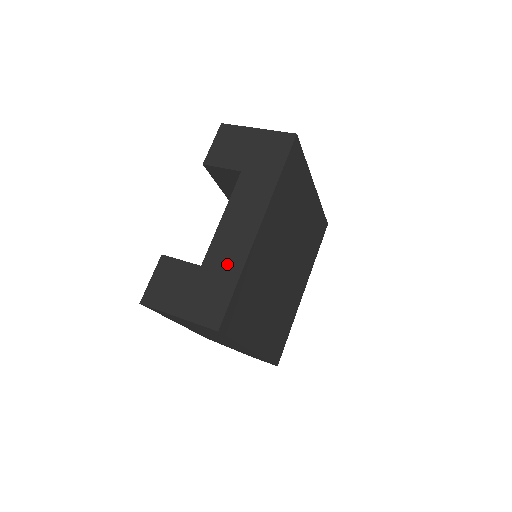
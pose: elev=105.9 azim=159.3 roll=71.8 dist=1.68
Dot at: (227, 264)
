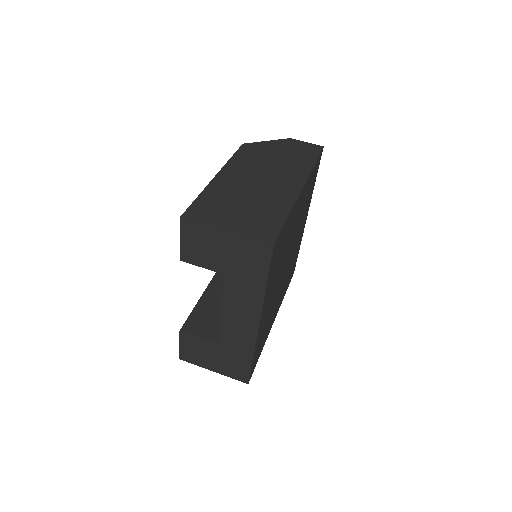
Dot at: (239, 347)
